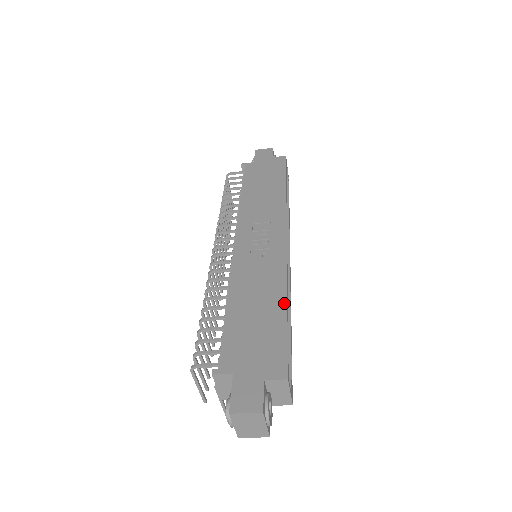
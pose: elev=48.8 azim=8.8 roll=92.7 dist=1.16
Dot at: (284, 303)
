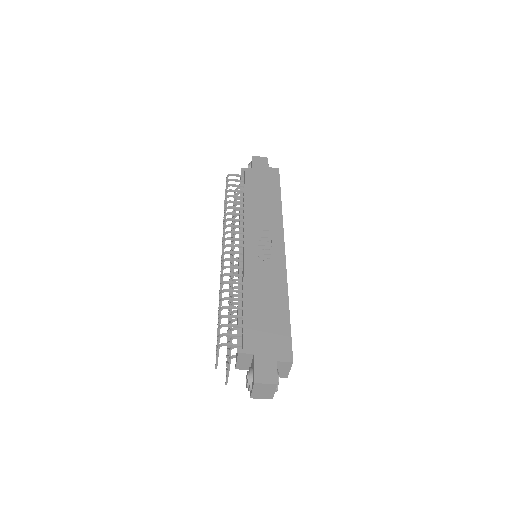
Dot at: (287, 303)
